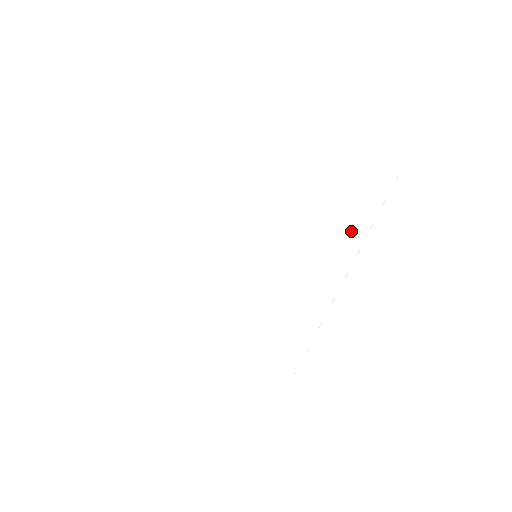
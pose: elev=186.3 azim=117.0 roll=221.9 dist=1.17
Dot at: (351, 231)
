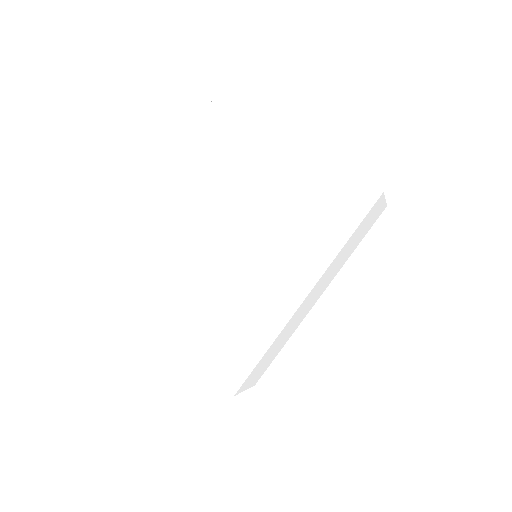
Dot at: (357, 239)
